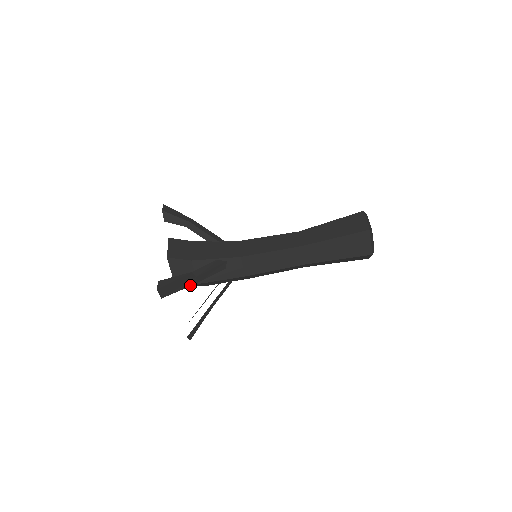
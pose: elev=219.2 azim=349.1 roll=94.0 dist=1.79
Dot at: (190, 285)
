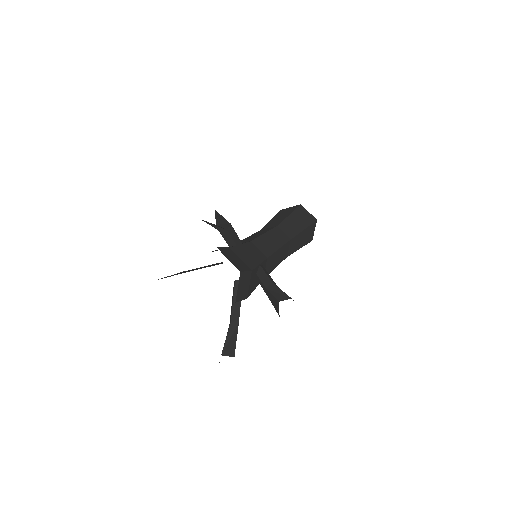
Dot at: occluded
